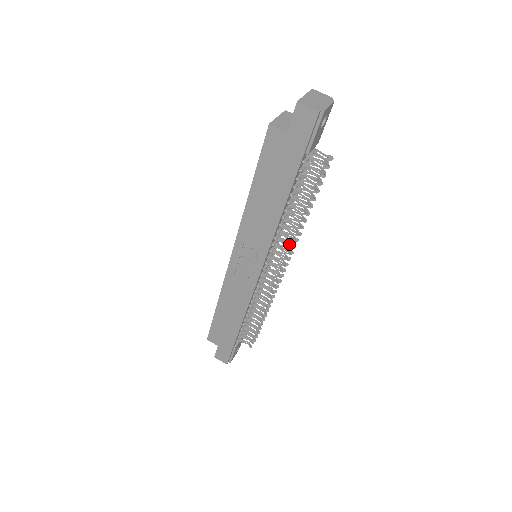
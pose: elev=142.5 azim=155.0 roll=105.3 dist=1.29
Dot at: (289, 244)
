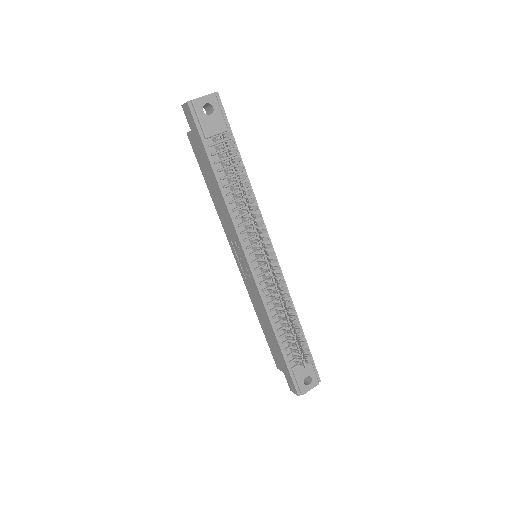
Dot at: (253, 228)
